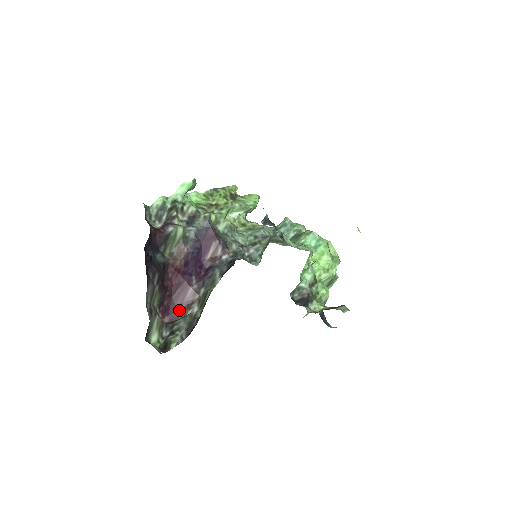
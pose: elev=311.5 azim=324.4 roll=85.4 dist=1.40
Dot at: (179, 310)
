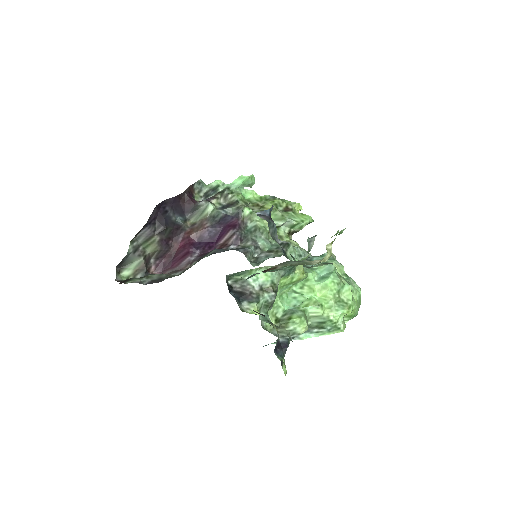
Dot at: (170, 271)
